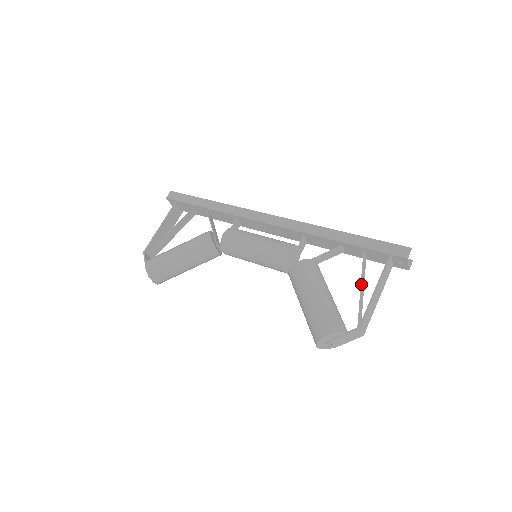
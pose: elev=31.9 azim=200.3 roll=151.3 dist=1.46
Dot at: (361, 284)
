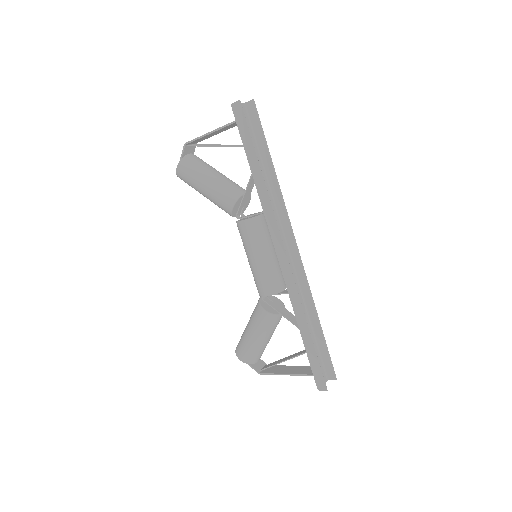
Dot at: occluded
